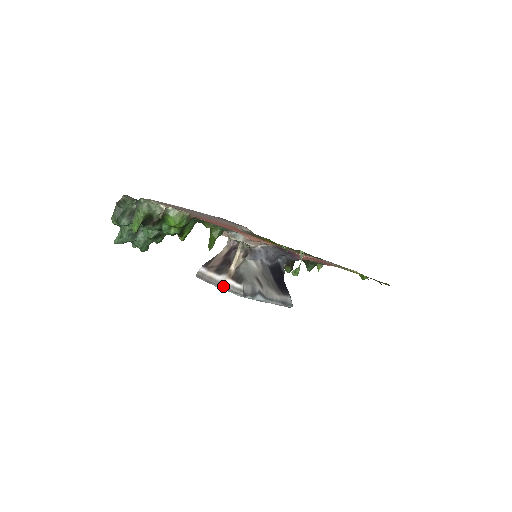
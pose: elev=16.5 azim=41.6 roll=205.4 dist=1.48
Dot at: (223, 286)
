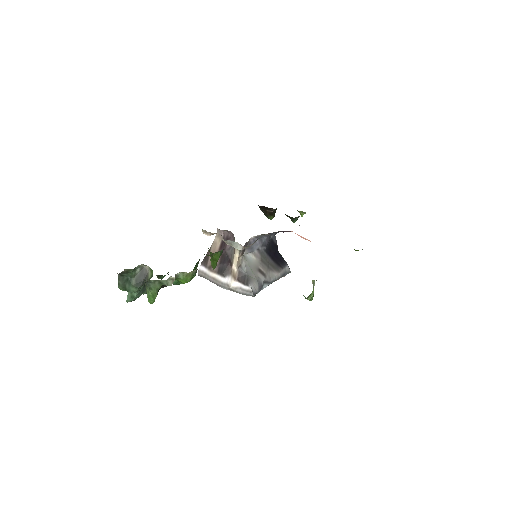
Dot at: (231, 289)
